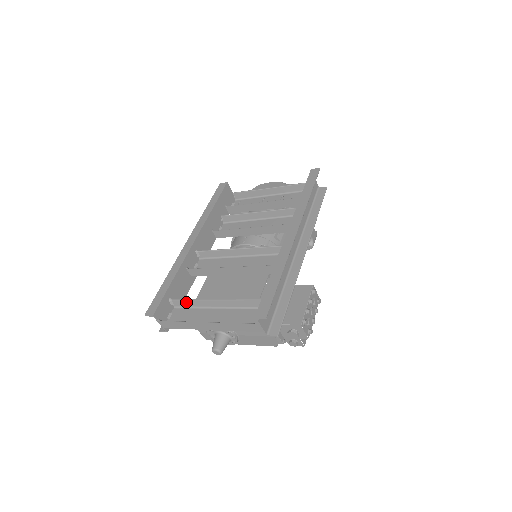
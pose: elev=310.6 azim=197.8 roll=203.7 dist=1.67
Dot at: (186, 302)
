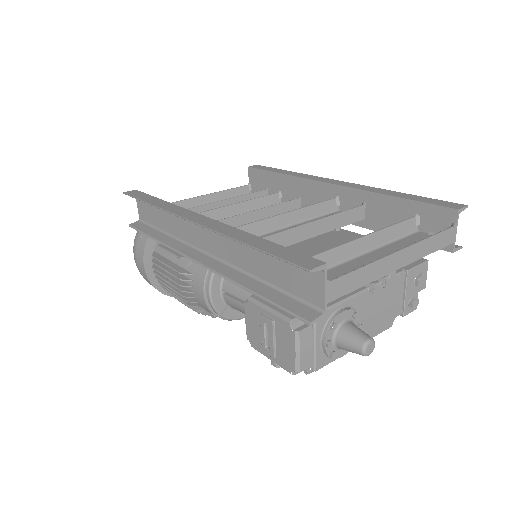
Dot at: occluded
